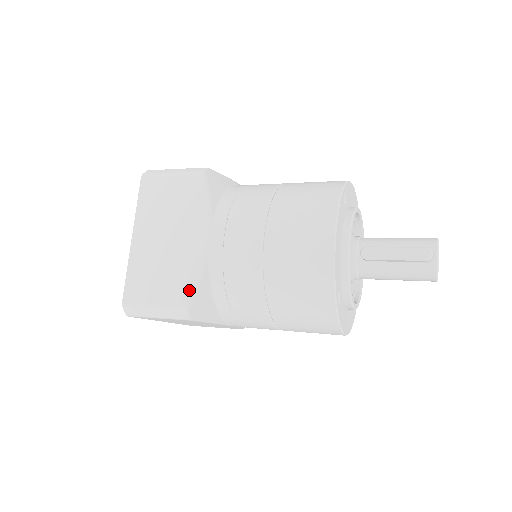
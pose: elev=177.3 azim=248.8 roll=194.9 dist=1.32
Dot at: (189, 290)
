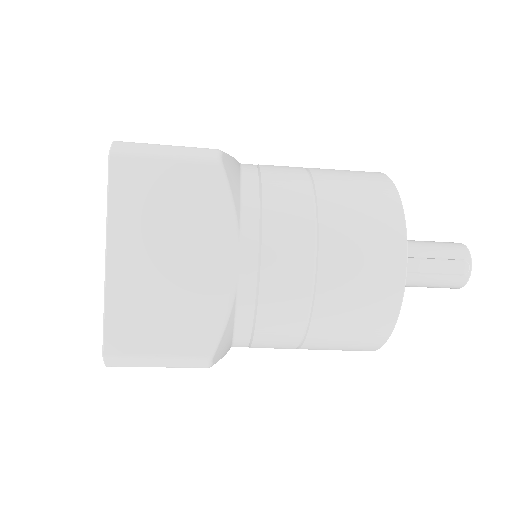
Dot at: (213, 334)
